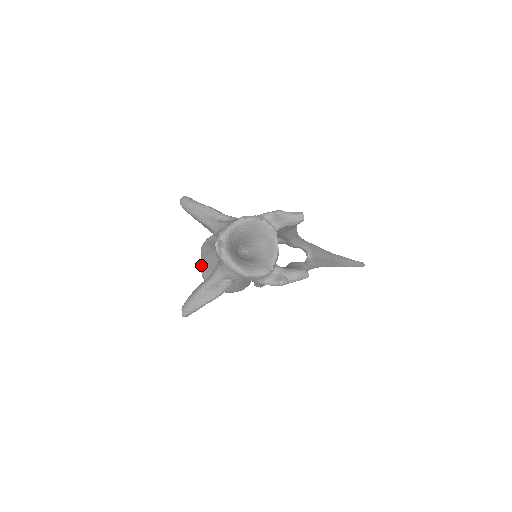
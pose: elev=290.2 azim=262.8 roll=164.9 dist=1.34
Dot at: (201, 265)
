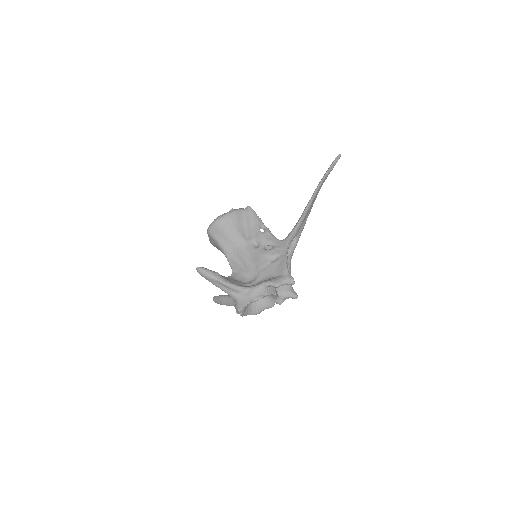
Dot at: occluded
